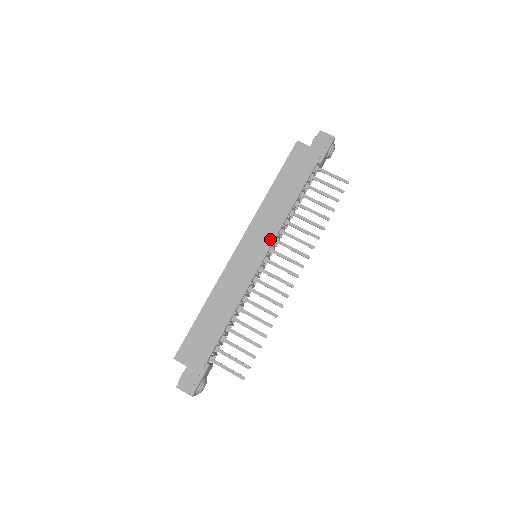
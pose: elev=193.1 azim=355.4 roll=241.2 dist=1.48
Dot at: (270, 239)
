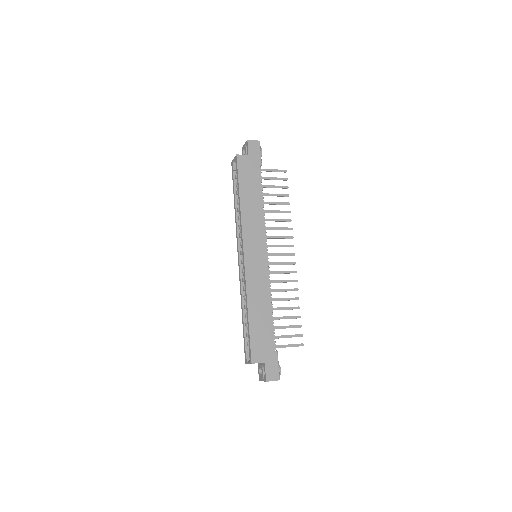
Dot at: (263, 238)
